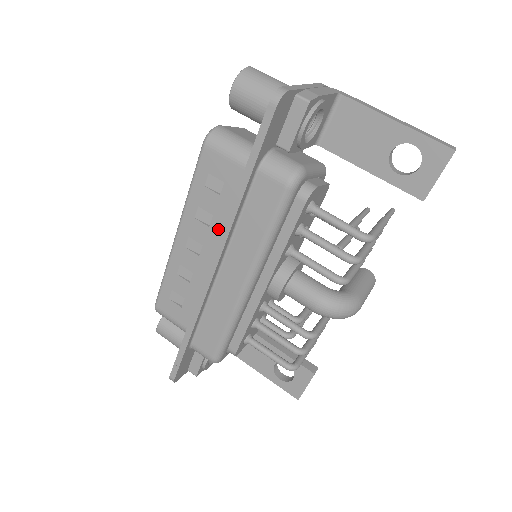
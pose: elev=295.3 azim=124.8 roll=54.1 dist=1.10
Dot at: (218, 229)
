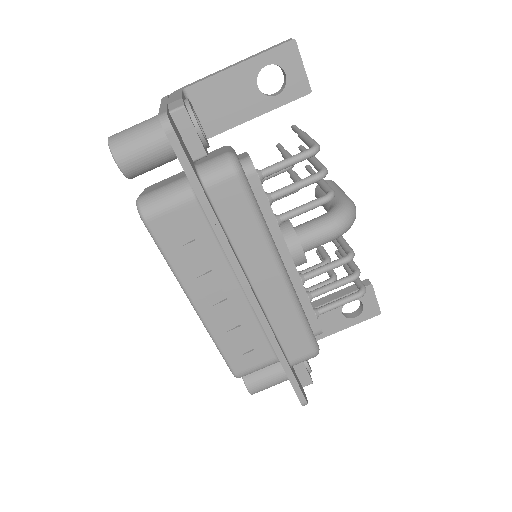
Dot at: (220, 264)
